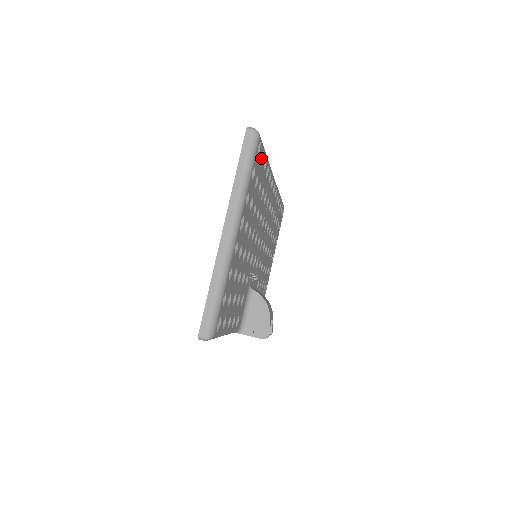
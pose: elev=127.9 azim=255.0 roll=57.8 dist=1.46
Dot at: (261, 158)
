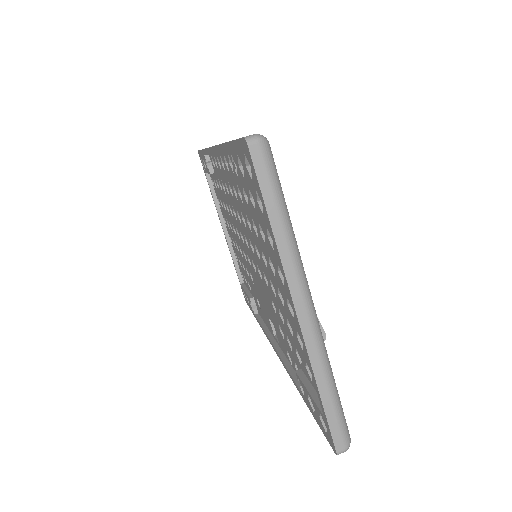
Dot at: occluded
